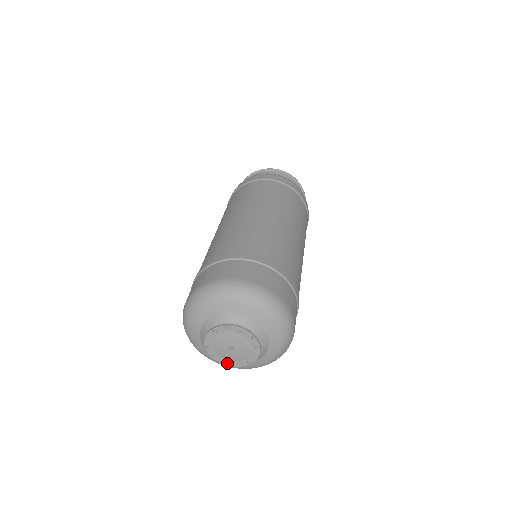
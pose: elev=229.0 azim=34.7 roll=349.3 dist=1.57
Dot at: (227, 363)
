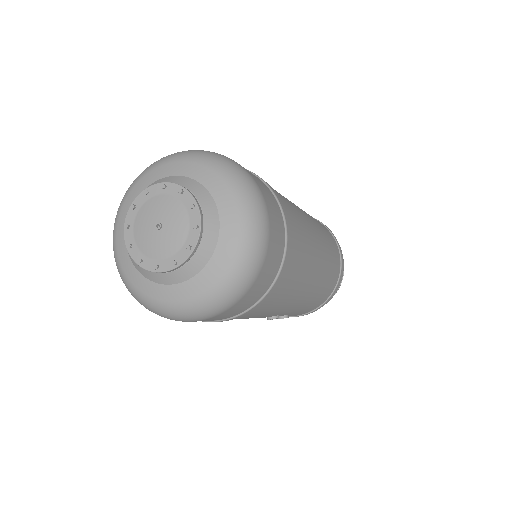
Dot at: (132, 249)
